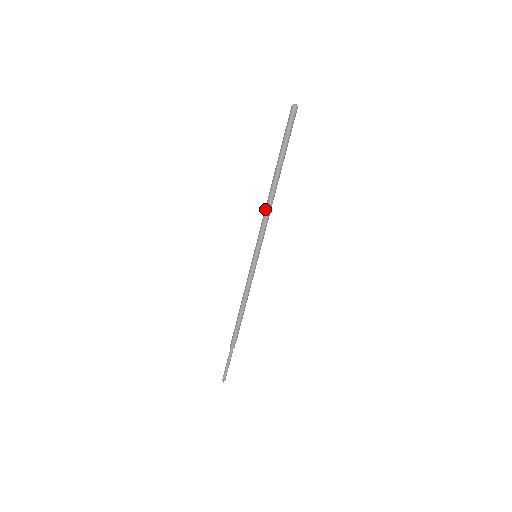
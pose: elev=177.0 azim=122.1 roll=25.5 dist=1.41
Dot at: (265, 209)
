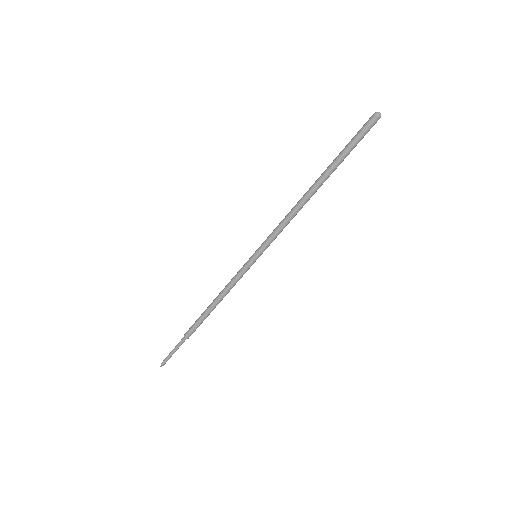
Dot at: (292, 215)
